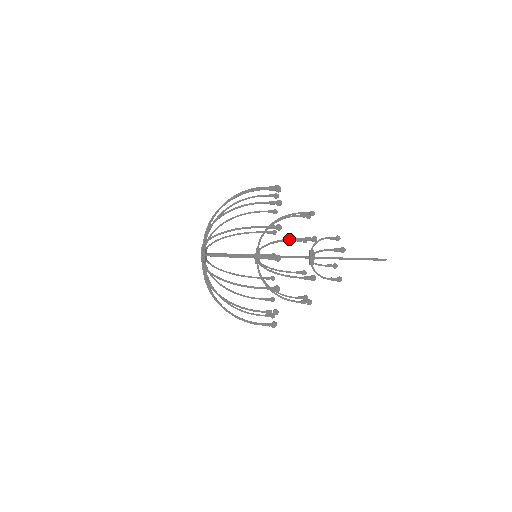
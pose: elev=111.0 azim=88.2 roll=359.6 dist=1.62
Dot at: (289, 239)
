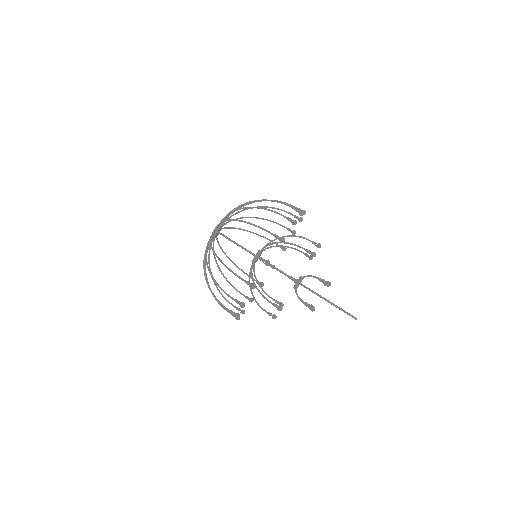
Dot at: (262, 296)
